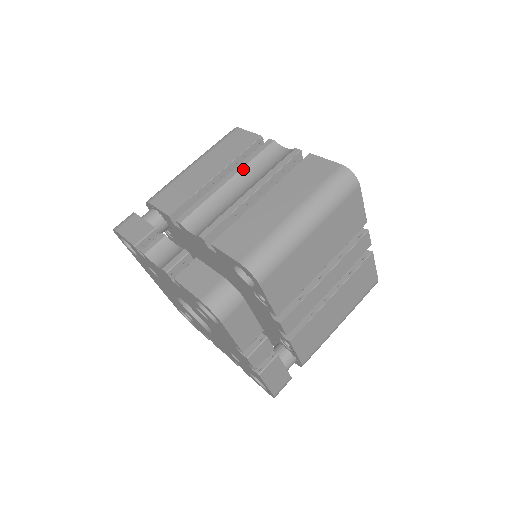
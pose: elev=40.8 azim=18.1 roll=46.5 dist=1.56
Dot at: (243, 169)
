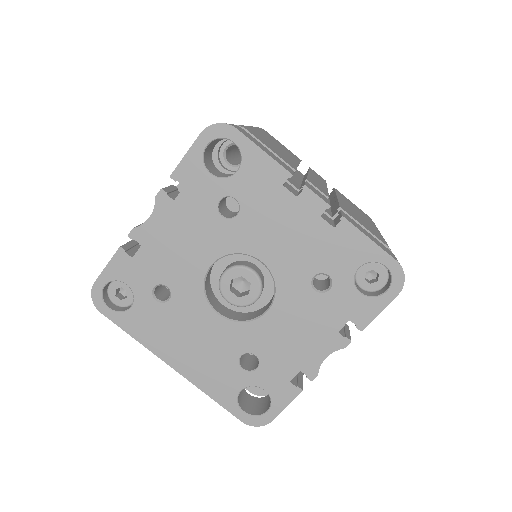
Dot at: occluded
